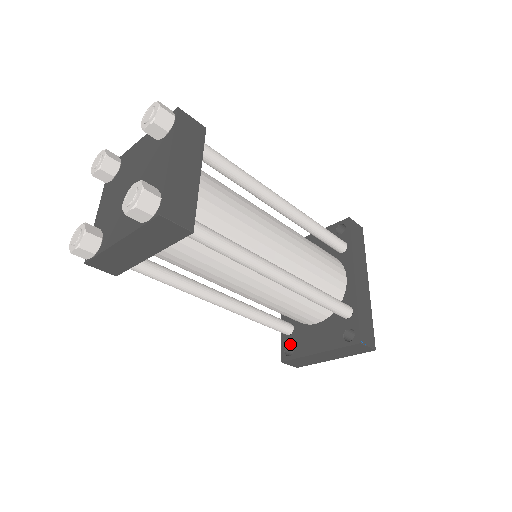
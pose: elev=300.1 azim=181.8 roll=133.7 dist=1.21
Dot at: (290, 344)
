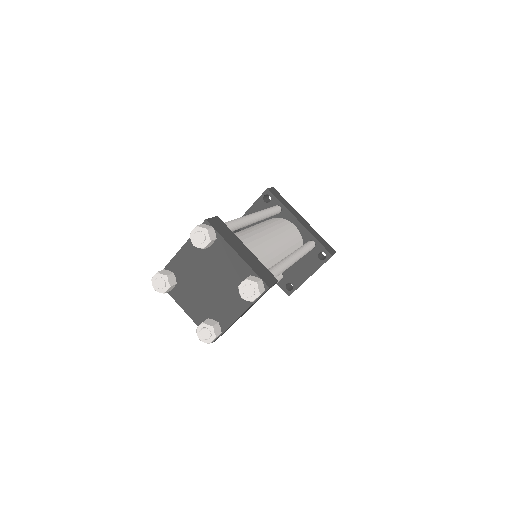
Dot at: (287, 283)
